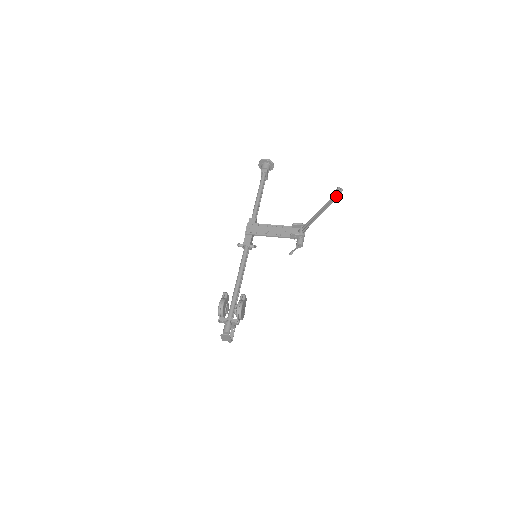
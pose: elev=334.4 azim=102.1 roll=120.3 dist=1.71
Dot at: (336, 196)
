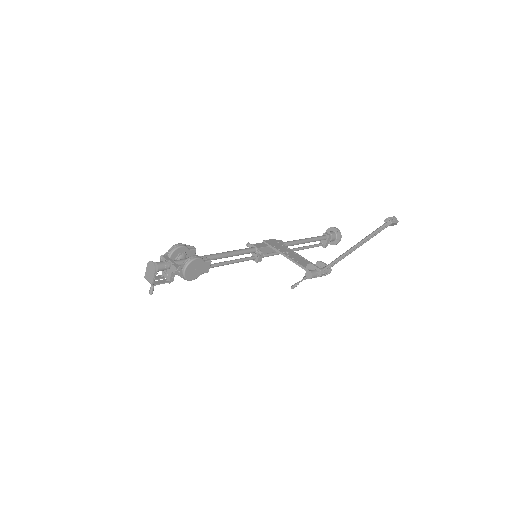
Dot at: (387, 218)
